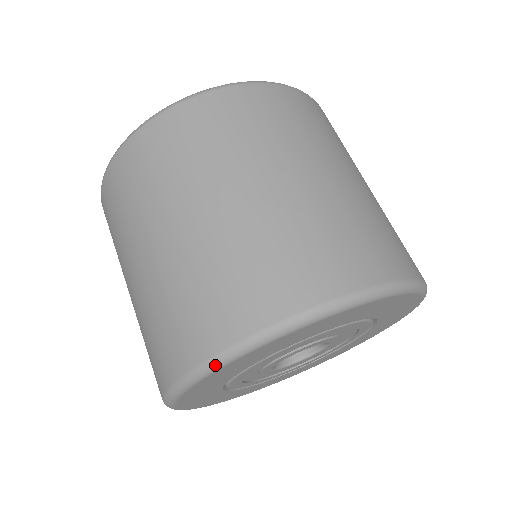
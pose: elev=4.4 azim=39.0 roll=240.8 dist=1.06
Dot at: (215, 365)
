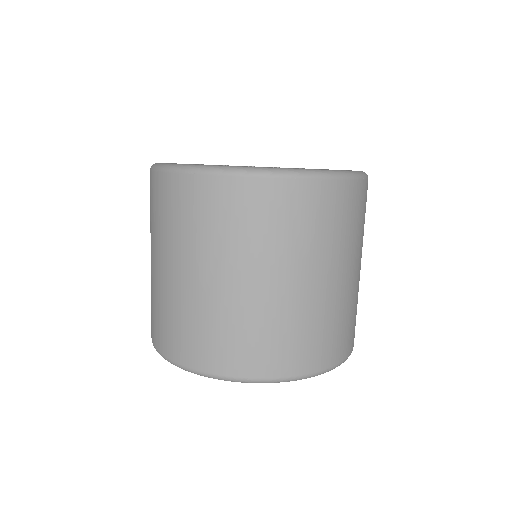
Dot at: occluded
